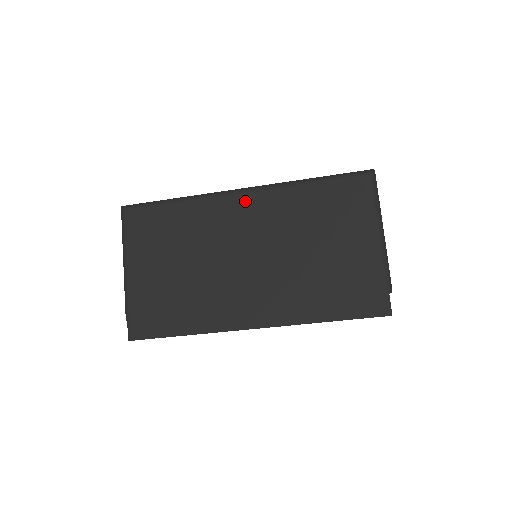
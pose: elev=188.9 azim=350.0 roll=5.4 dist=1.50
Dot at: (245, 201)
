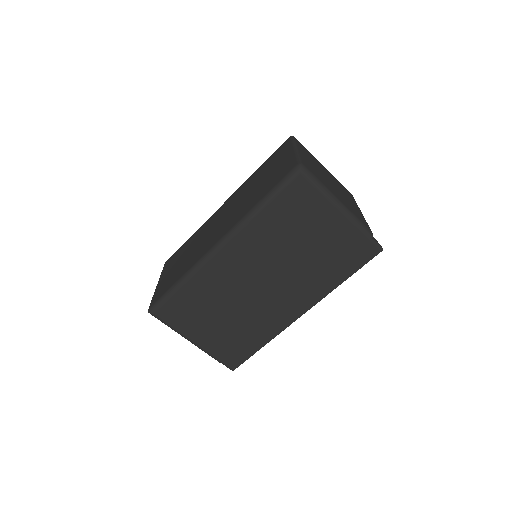
Dot at: (228, 252)
